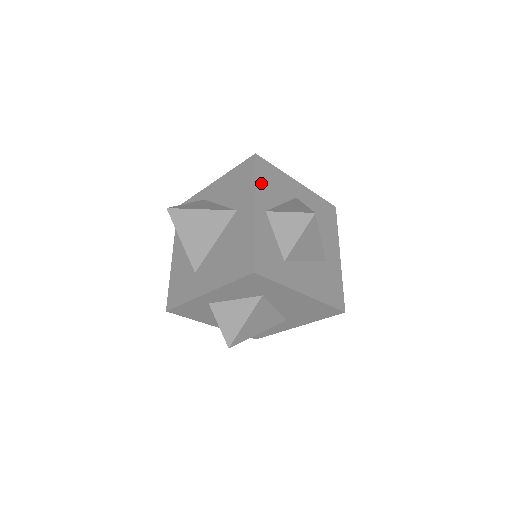
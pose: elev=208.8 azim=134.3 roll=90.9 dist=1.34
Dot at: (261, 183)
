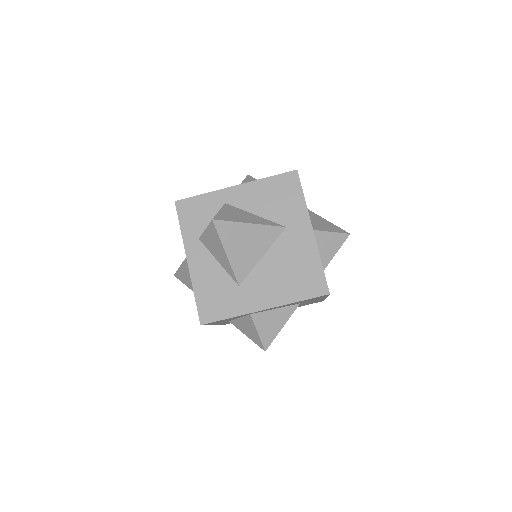
Dot at: occluded
